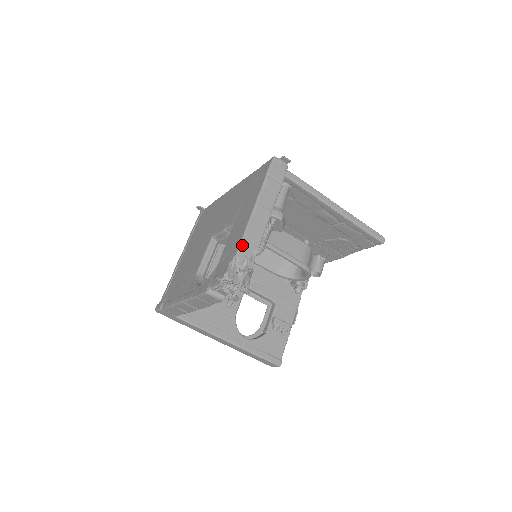
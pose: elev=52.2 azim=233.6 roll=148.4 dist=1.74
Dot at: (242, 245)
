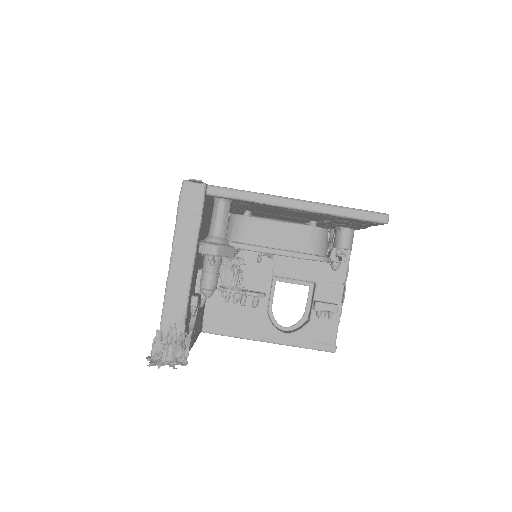
Dot at: (164, 312)
